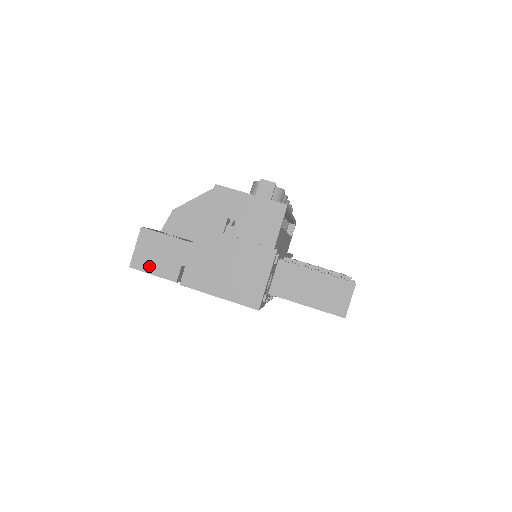
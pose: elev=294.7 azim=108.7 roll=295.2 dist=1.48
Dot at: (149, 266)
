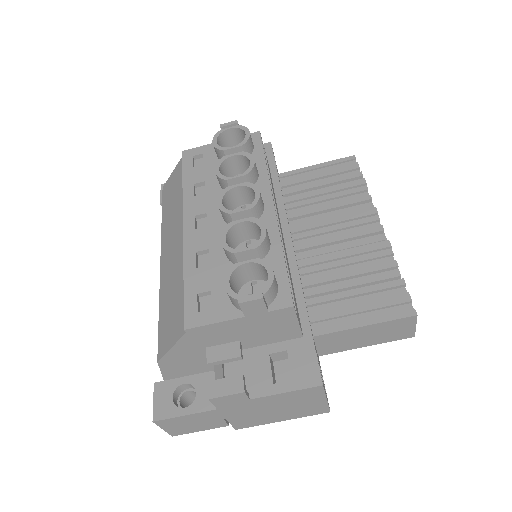
Dot at: (191, 430)
